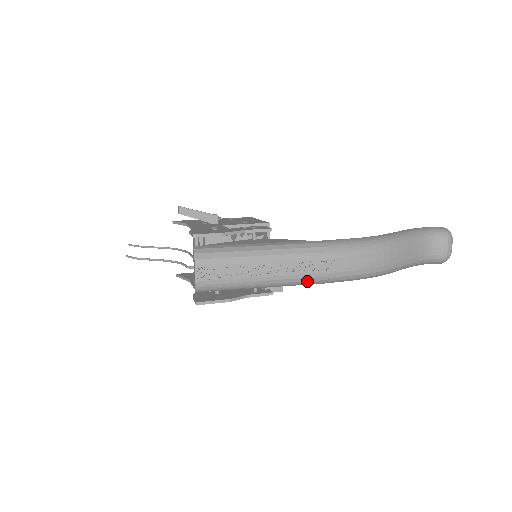
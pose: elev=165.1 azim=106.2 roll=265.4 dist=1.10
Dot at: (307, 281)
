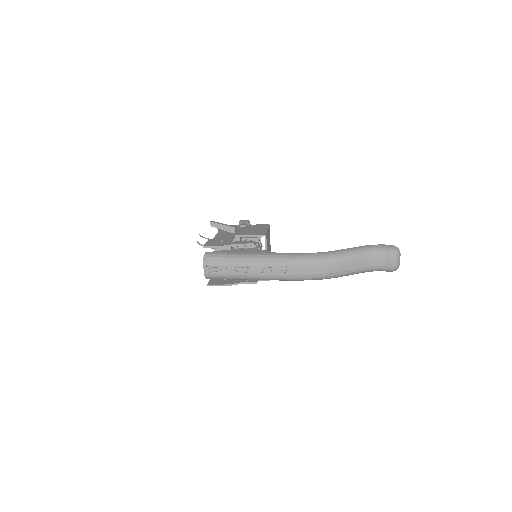
Dot at: (273, 279)
